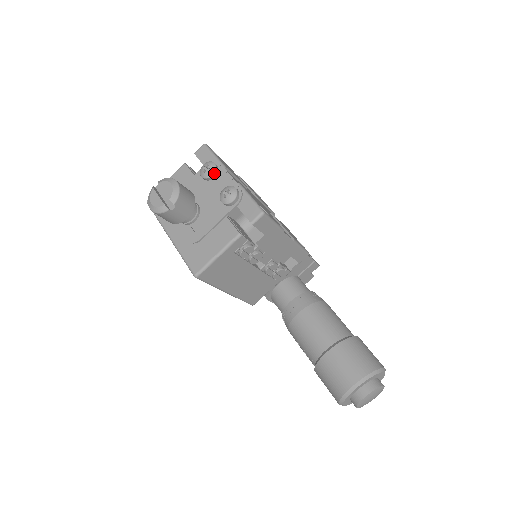
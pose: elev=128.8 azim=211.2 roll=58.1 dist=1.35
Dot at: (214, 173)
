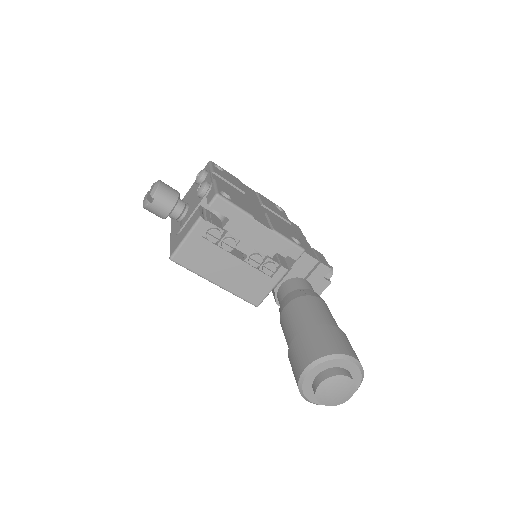
Dot at: (202, 177)
